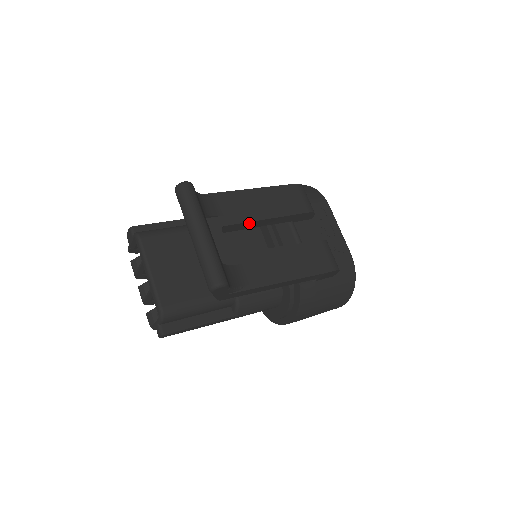
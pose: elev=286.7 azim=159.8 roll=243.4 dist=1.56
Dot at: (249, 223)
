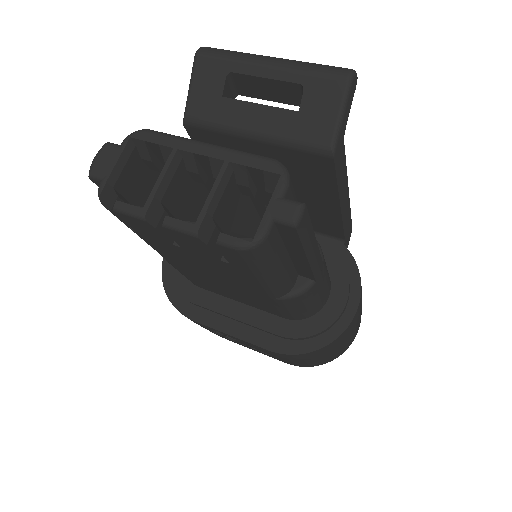
Dot at: occluded
